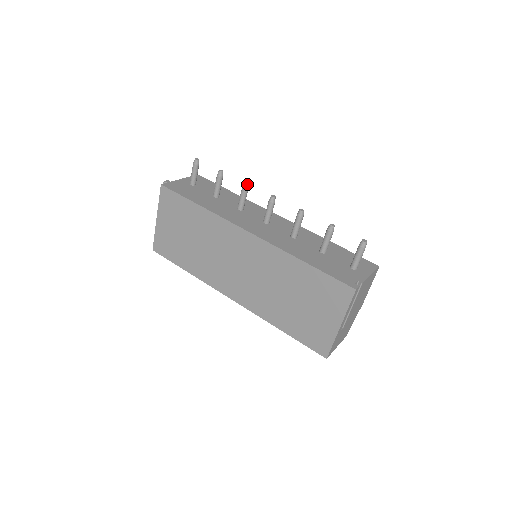
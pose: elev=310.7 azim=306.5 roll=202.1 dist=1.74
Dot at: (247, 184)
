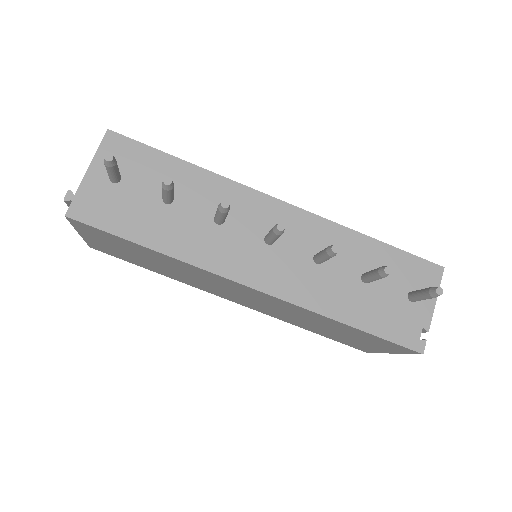
Dot at: (227, 207)
